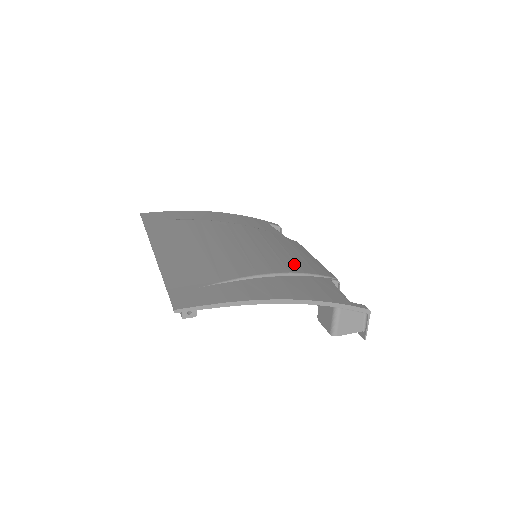
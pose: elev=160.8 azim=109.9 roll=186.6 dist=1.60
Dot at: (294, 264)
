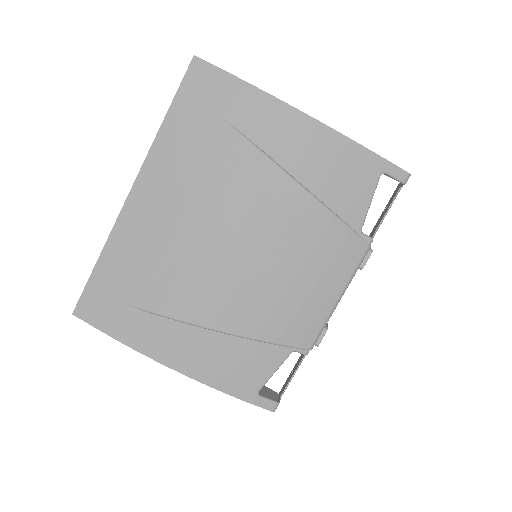
Dot at: (261, 317)
